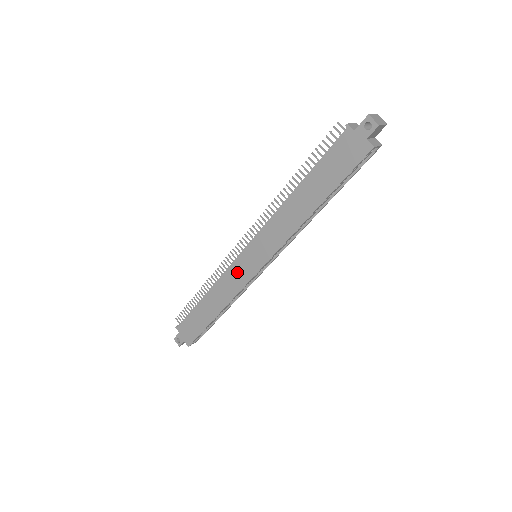
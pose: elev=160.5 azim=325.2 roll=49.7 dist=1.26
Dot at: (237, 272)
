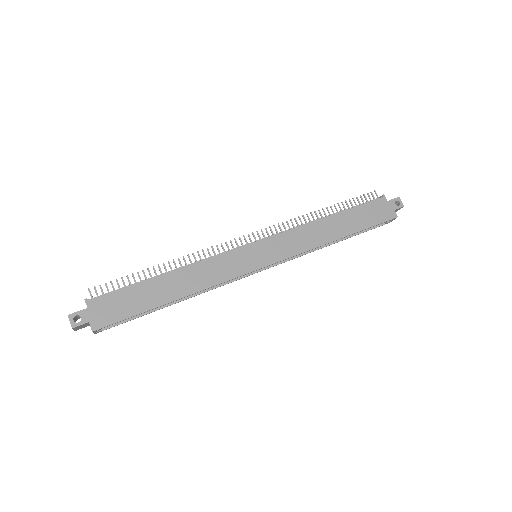
Dot at: (233, 261)
